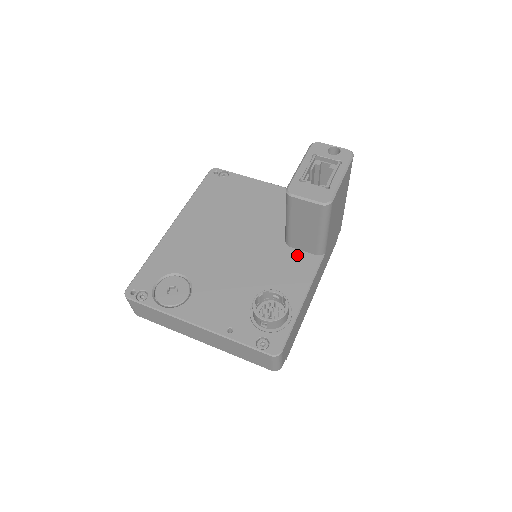
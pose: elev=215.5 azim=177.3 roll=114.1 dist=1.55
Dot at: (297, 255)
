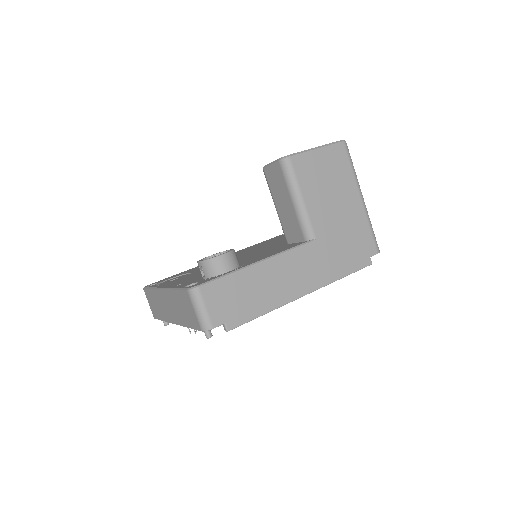
Dot at: (288, 245)
